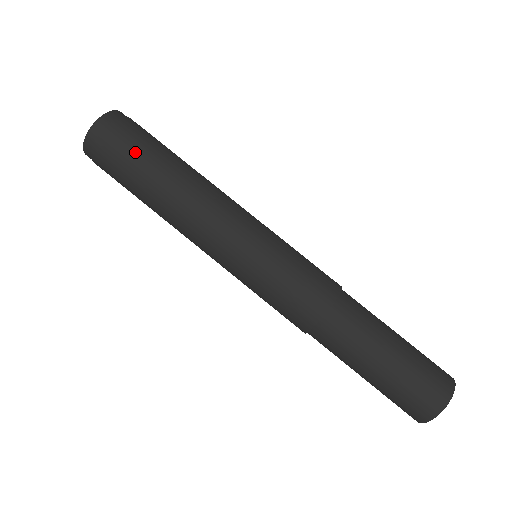
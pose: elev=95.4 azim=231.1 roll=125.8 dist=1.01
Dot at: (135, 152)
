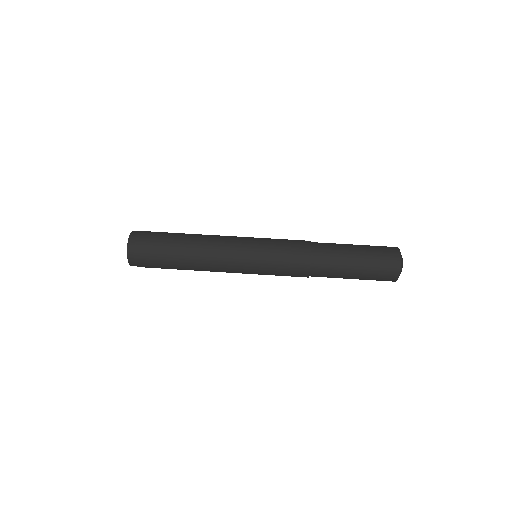
Dot at: (158, 252)
